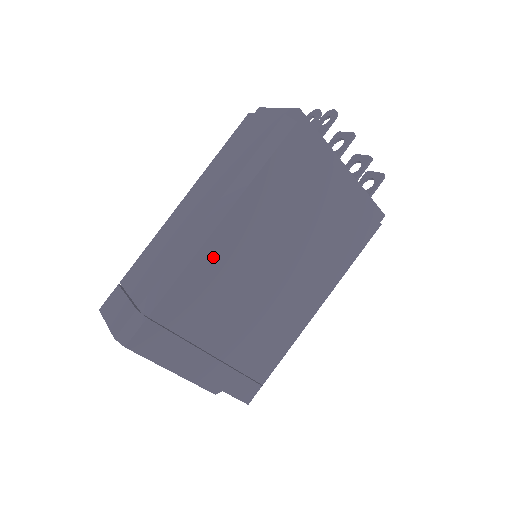
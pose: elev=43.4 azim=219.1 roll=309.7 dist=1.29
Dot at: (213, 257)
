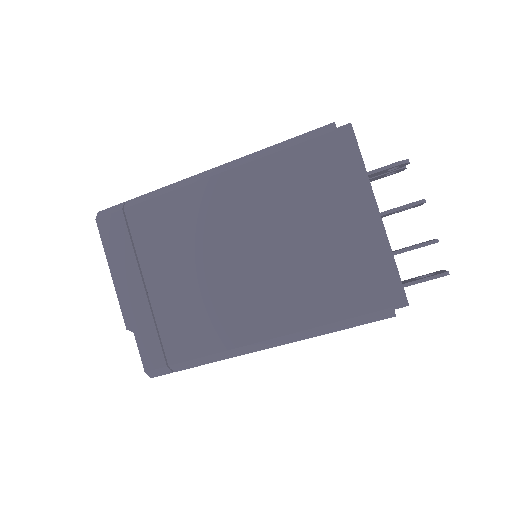
Dot at: (196, 199)
